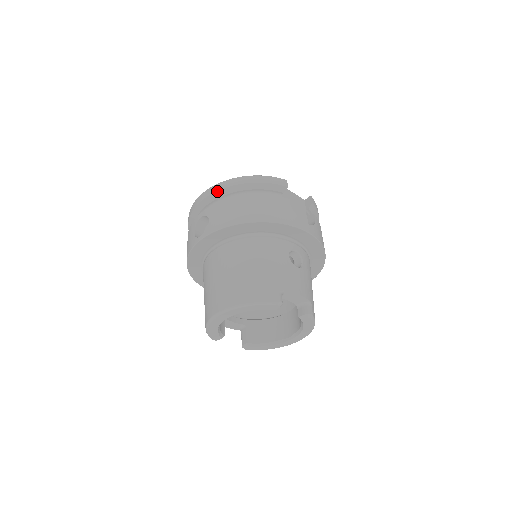
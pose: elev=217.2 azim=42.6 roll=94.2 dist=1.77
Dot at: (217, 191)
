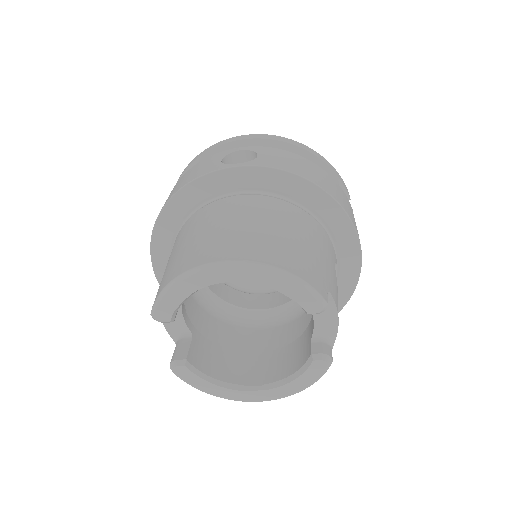
Dot at: (276, 140)
